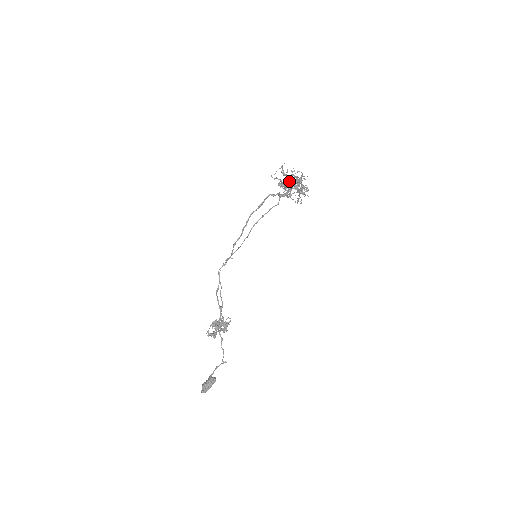
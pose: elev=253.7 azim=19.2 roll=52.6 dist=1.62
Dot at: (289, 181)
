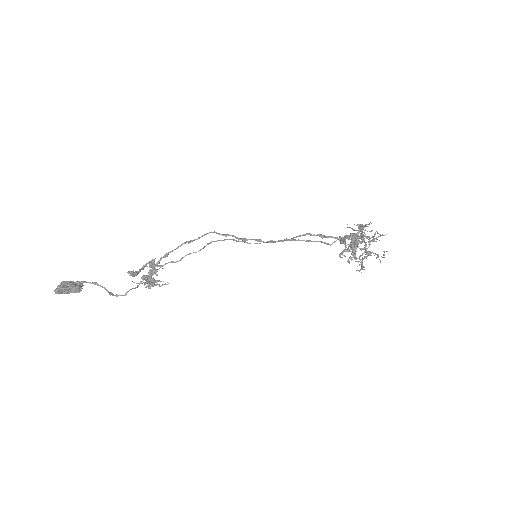
Dot at: occluded
